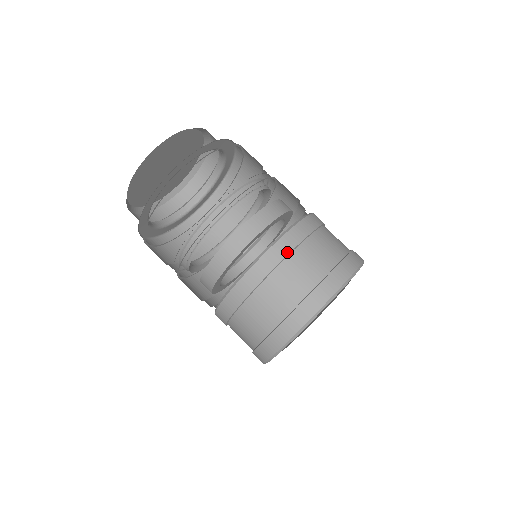
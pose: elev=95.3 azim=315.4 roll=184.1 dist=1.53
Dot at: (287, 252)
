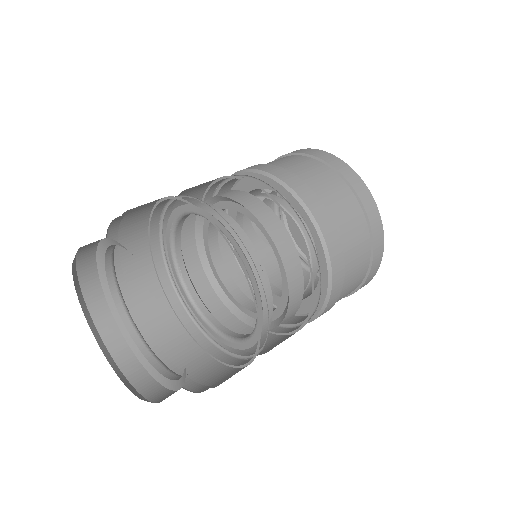
Dot at: (343, 270)
